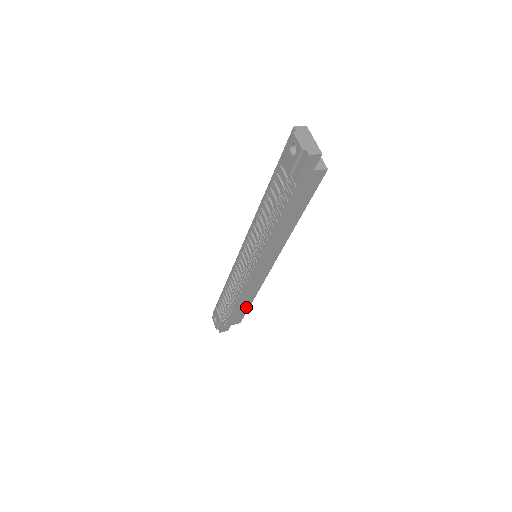
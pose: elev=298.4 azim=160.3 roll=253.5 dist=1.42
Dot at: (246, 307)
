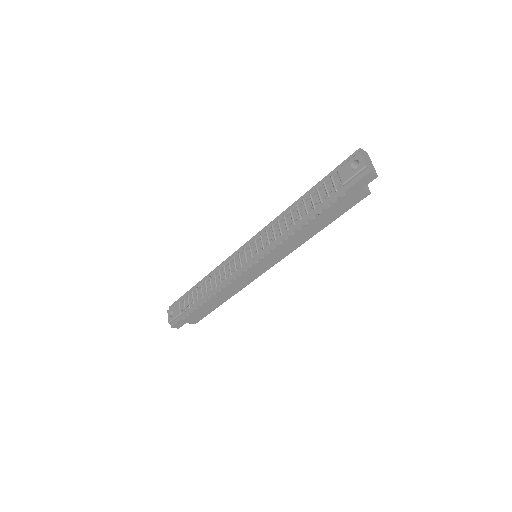
Dot at: (214, 307)
